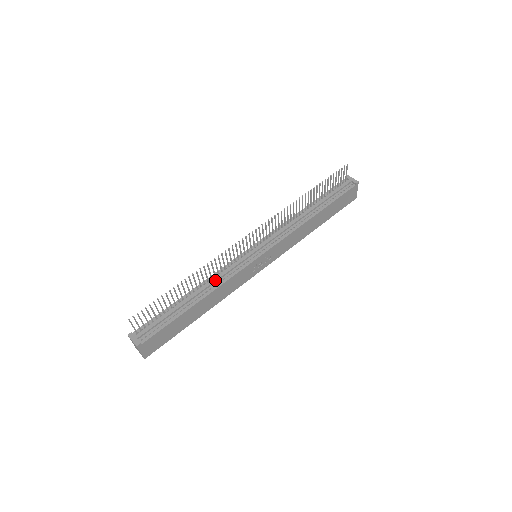
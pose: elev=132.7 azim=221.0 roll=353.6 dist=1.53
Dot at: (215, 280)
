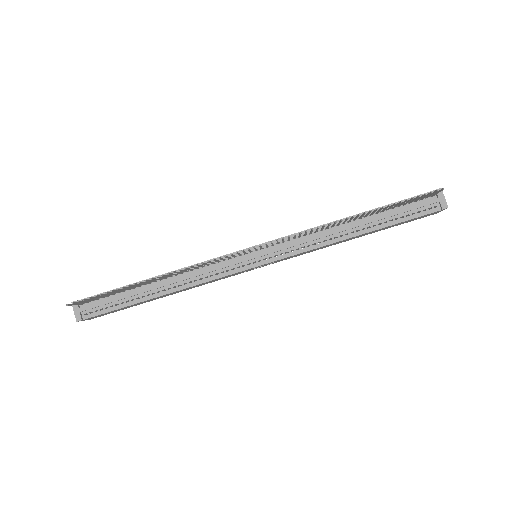
Dot at: (189, 277)
